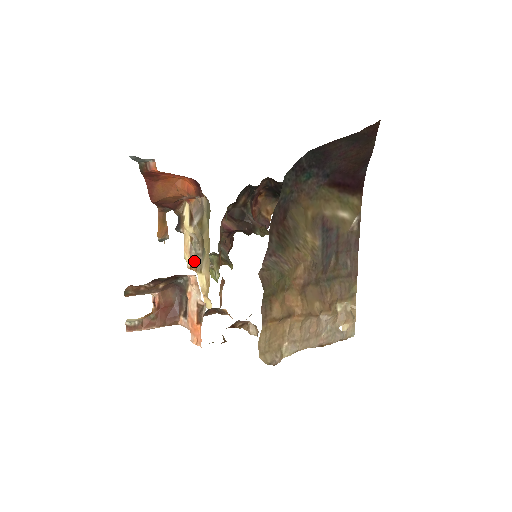
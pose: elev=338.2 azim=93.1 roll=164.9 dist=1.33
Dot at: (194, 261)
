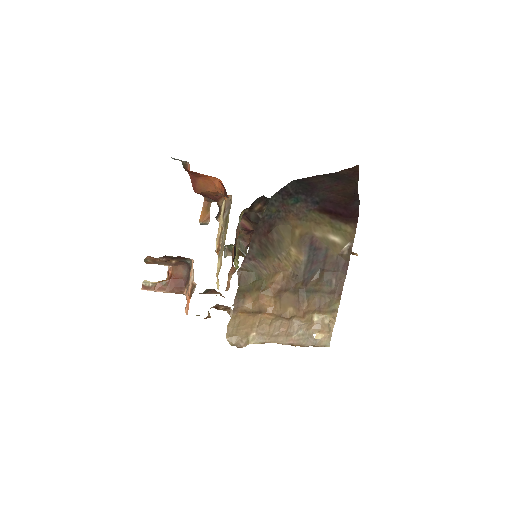
Dot at: (220, 247)
